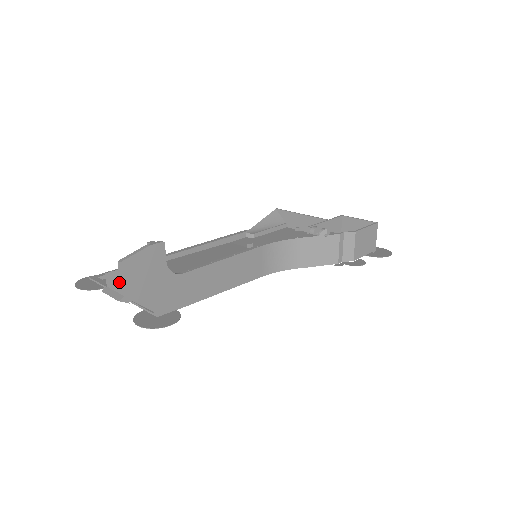
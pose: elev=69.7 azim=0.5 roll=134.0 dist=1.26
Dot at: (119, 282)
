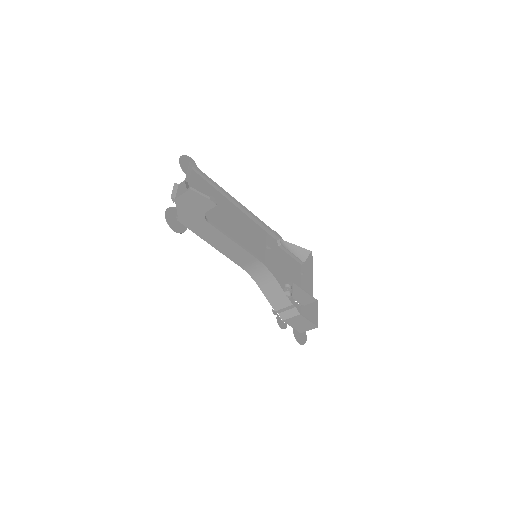
Dot at: (181, 192)
